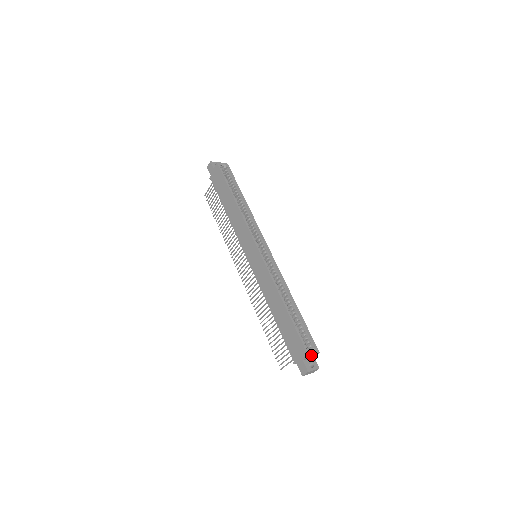
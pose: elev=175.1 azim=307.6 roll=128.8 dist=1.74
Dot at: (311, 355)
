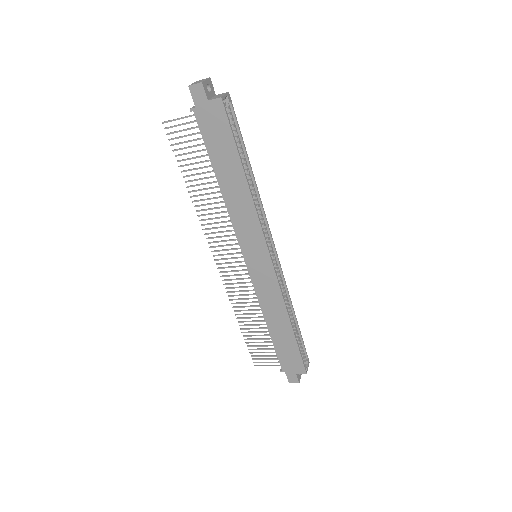
Dot at: (307, 370)
